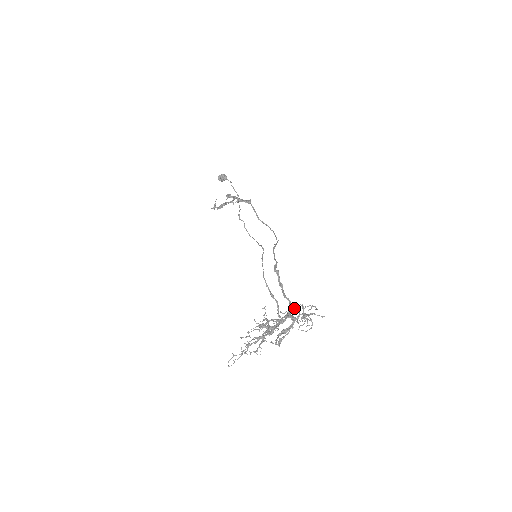
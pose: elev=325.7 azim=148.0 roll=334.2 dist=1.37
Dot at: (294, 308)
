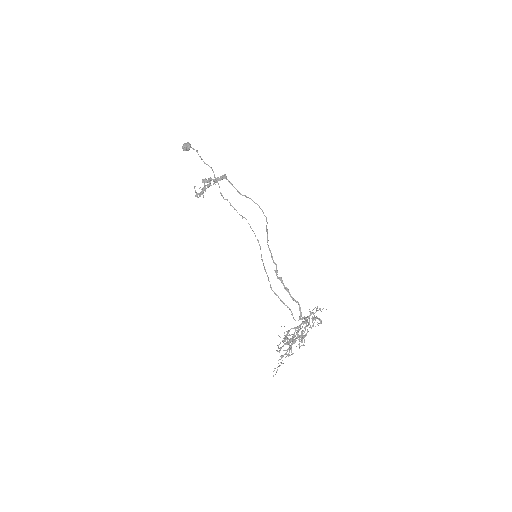
Dot at: (305, 319)
